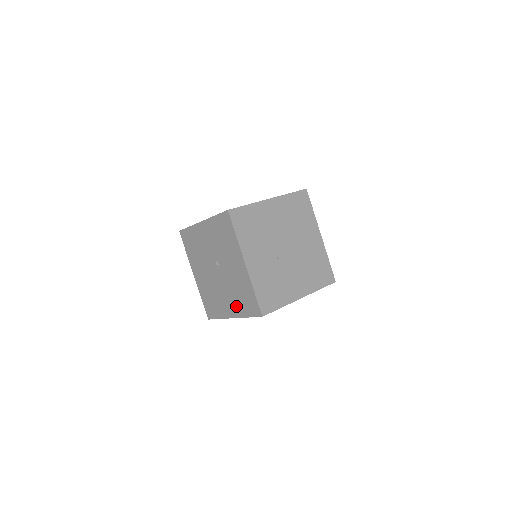
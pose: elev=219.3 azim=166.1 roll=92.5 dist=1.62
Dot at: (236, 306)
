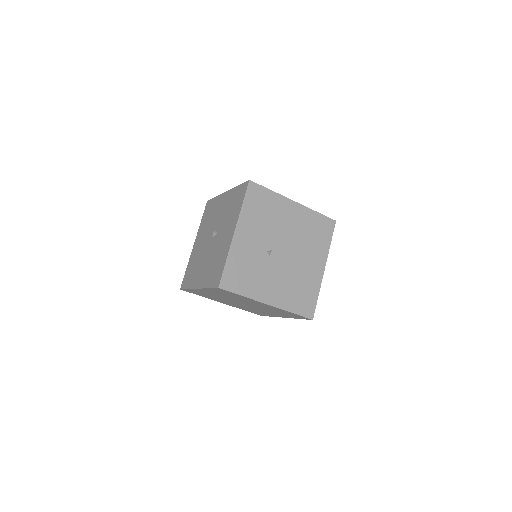
Dot at: (206, 276)
